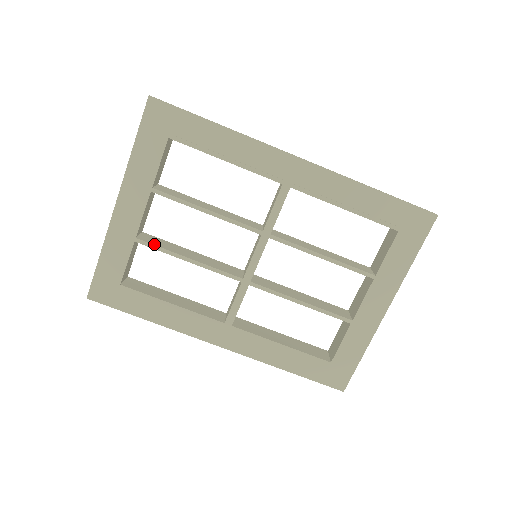
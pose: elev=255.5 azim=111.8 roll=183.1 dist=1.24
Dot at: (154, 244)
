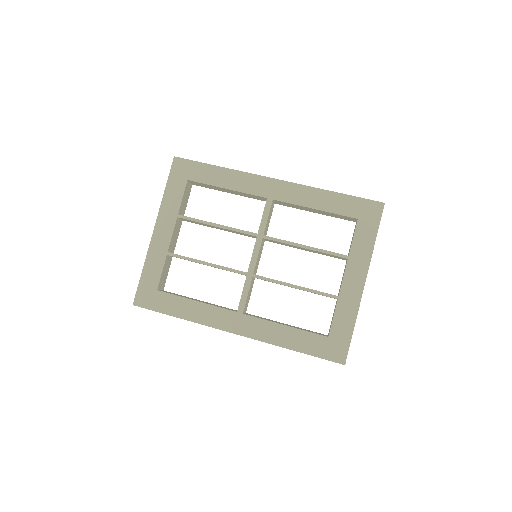
Dot at: occluded
